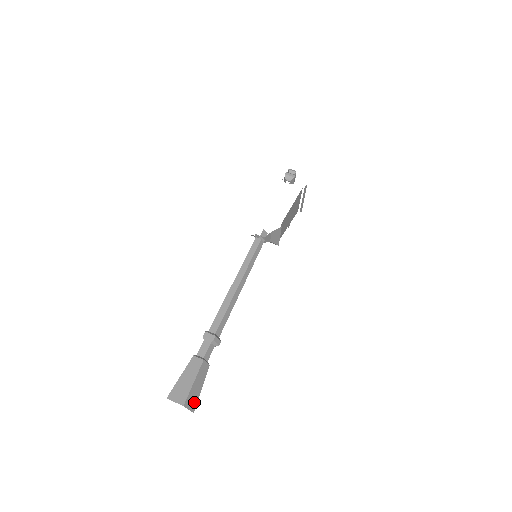
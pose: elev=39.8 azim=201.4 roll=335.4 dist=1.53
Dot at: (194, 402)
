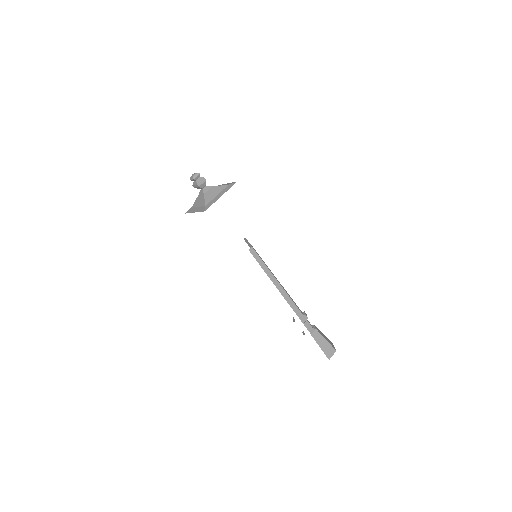
Dot at: (330, 342)
